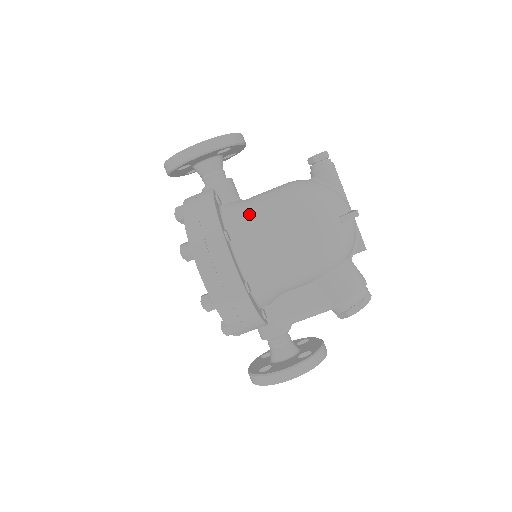
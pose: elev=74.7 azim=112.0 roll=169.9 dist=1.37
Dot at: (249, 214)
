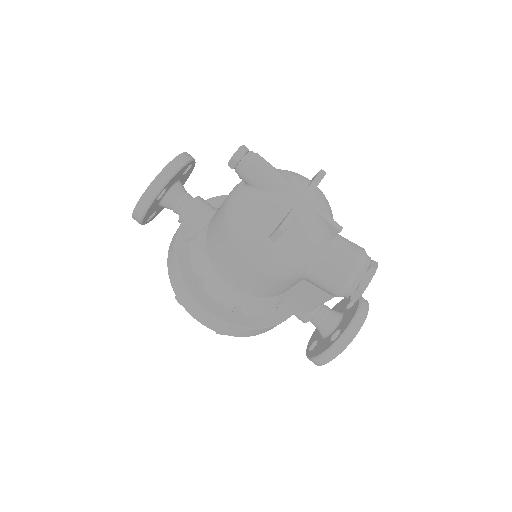
Dot at: (207, 249)
